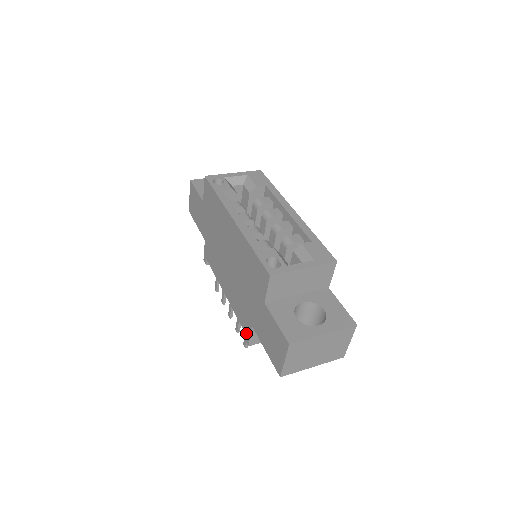
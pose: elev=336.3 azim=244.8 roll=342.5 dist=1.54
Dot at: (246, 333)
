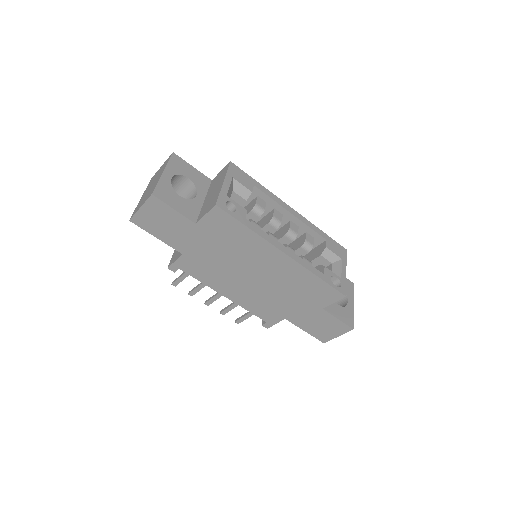
Dot at: (268, 322)
